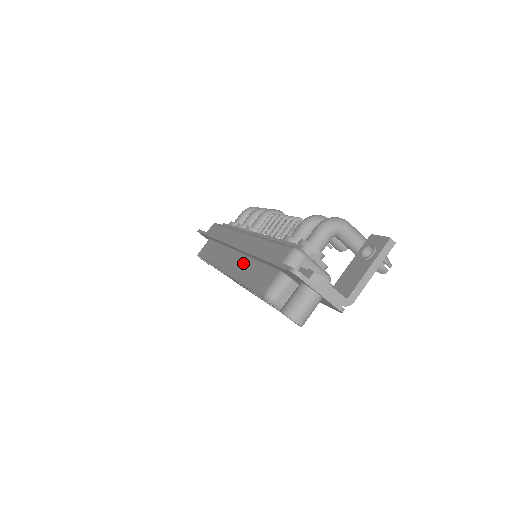
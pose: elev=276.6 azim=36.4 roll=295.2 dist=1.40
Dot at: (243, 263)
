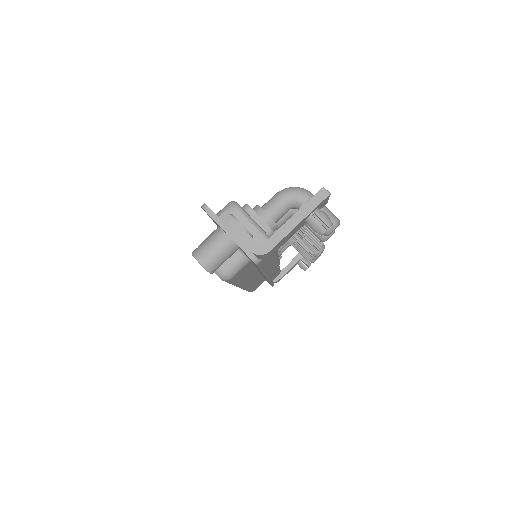
Dot at: occluded
